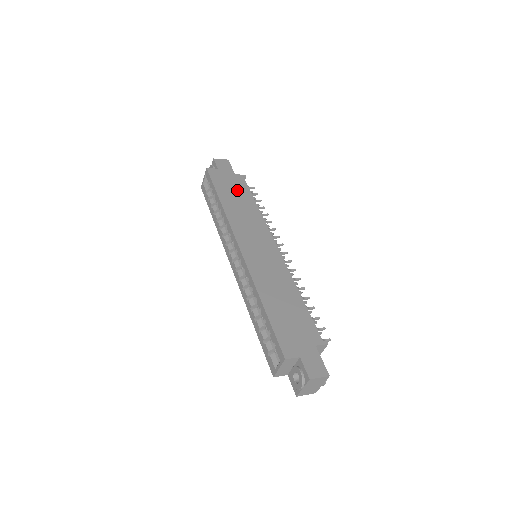
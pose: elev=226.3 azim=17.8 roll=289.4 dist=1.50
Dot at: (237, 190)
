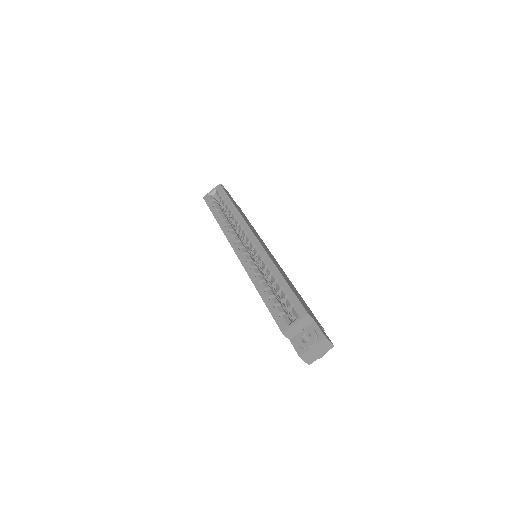
Dot at: occluded
